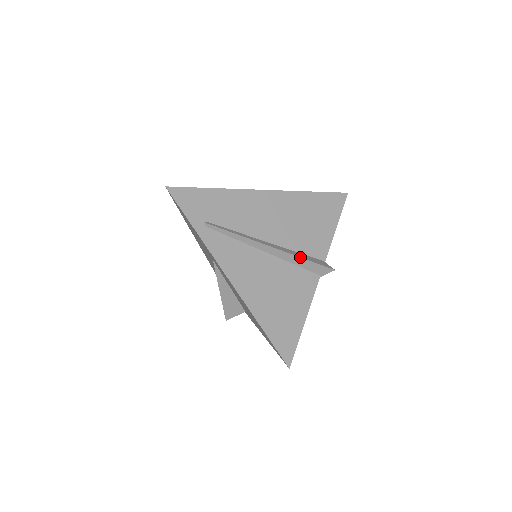
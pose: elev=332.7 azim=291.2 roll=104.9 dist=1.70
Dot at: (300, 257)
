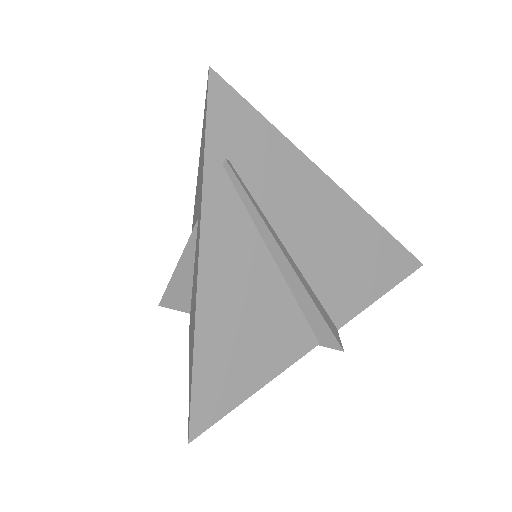
Dot at: (314, 302)
